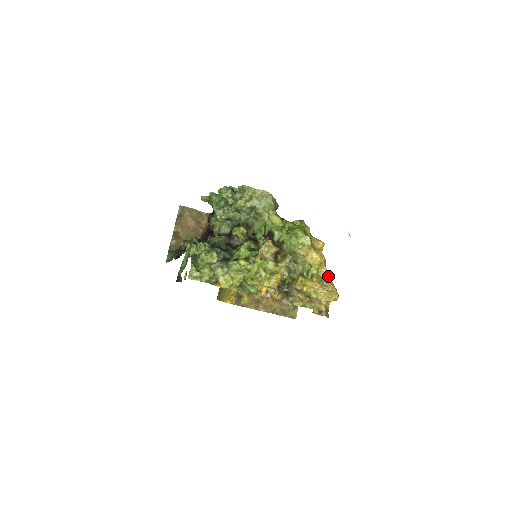
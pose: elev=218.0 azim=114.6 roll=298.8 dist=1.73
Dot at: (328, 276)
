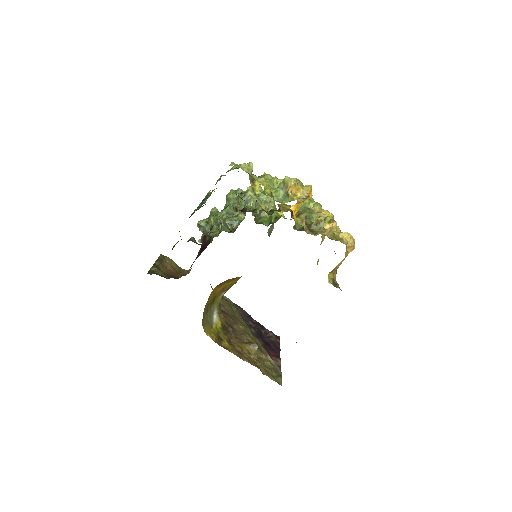
Dot at: occluded
